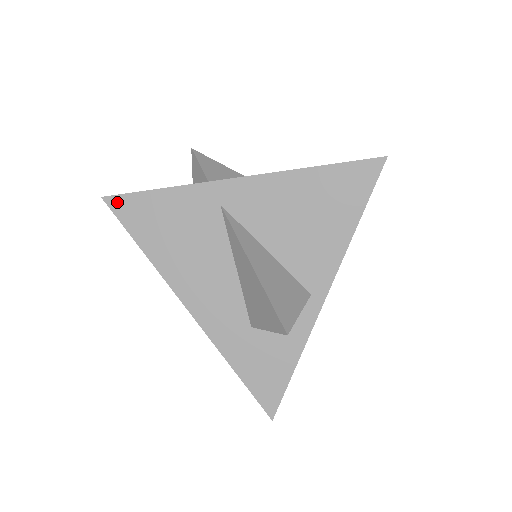
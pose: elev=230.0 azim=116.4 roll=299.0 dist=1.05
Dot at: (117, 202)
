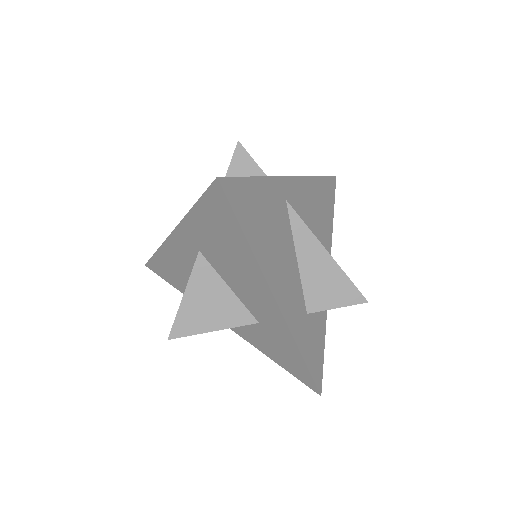
Dot at: (229, 185)
